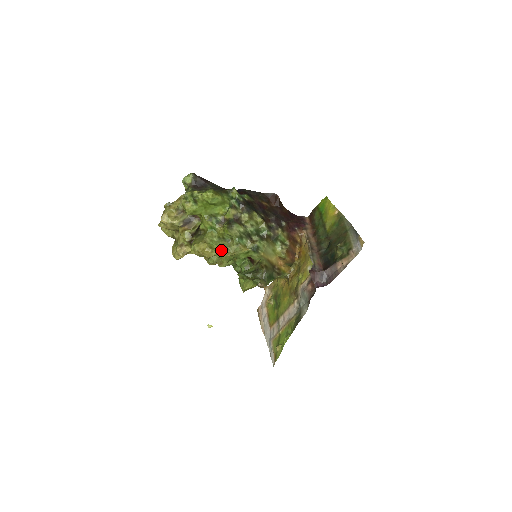
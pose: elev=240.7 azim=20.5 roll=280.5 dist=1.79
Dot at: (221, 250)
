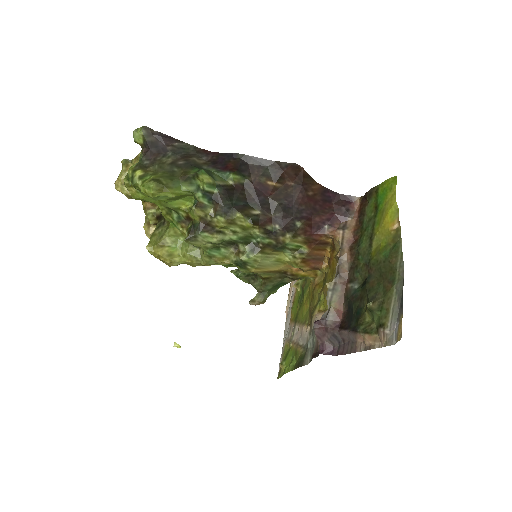
Dot at: (186, 260)
